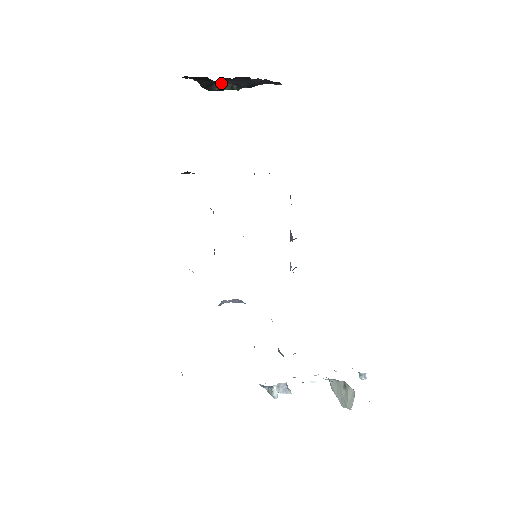
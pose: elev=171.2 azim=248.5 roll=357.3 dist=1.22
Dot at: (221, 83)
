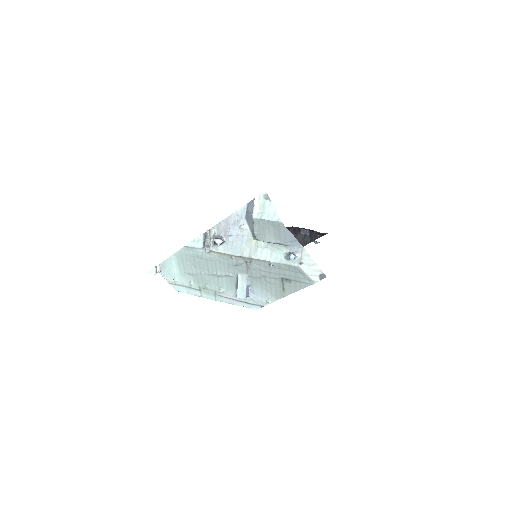
Dot at: occluded
